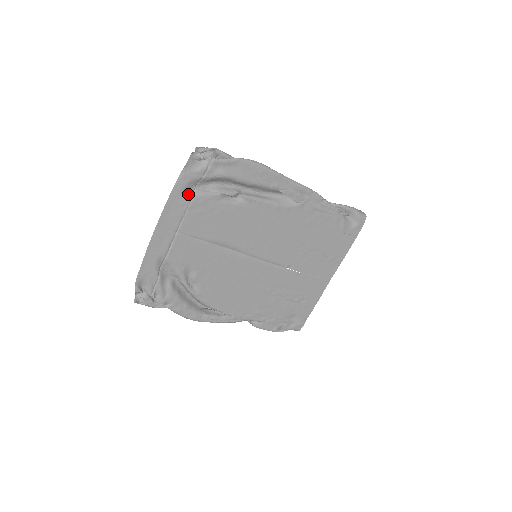
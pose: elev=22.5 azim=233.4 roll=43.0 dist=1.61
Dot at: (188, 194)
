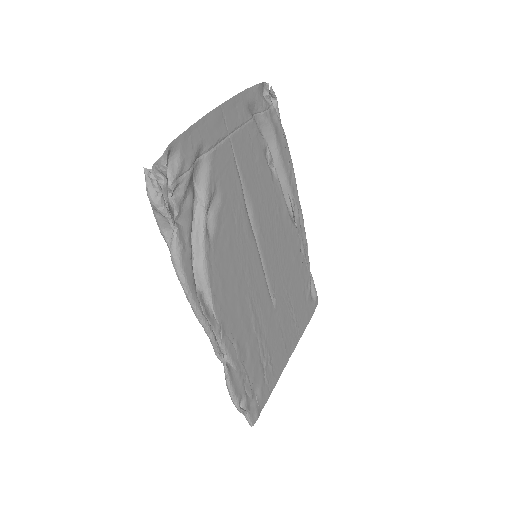
Dot at: (250, 112)
